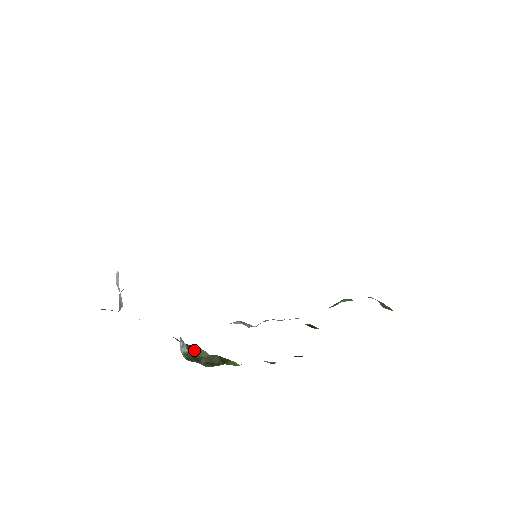
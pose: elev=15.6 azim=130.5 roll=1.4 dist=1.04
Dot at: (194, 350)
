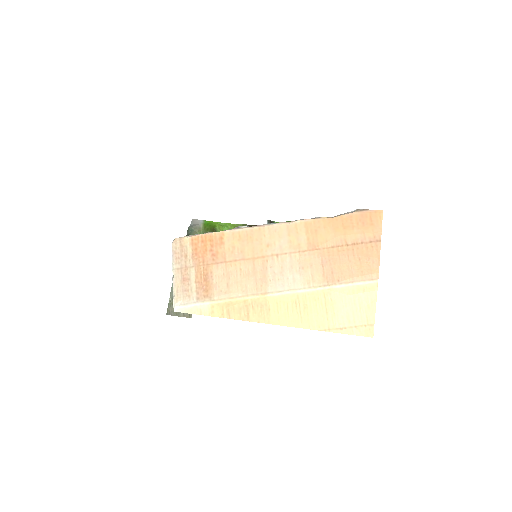
Dot at: occluded
